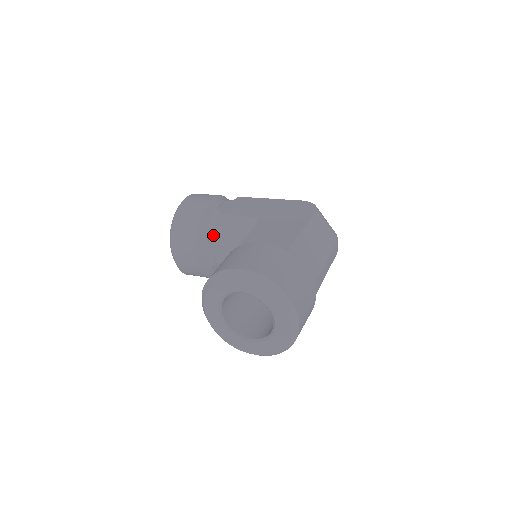
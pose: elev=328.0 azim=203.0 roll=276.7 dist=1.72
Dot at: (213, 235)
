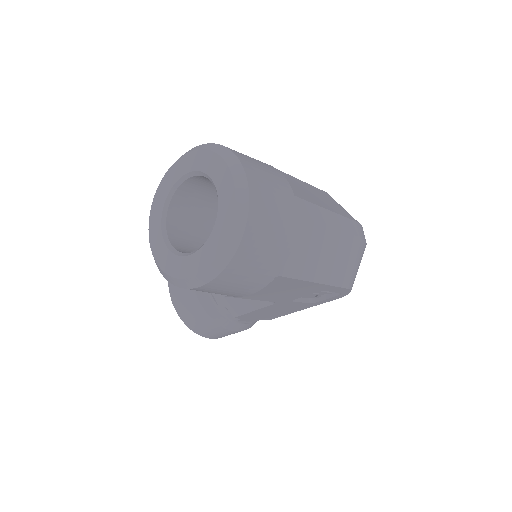
Dot at: occluded
